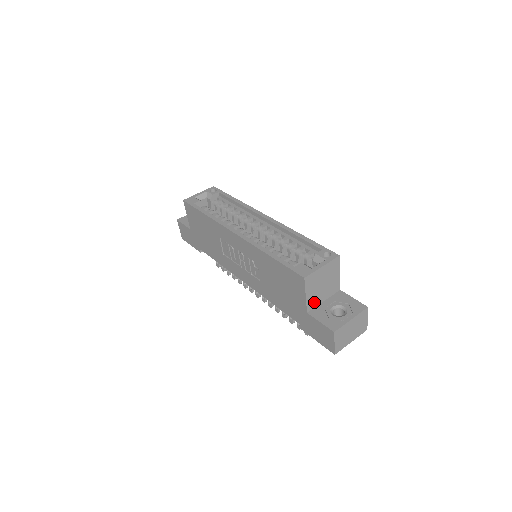
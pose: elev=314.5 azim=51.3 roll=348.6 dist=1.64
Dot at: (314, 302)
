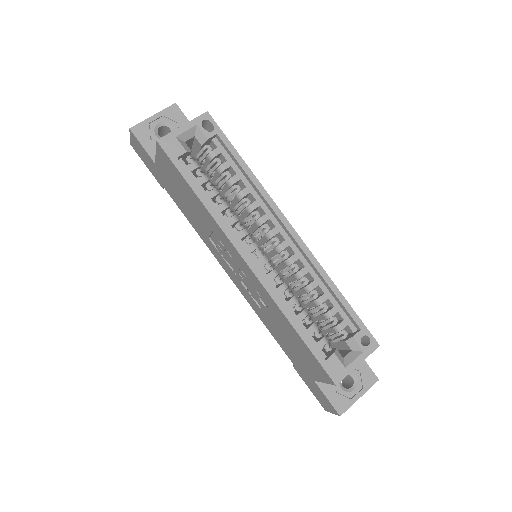
Dot at: occluded
